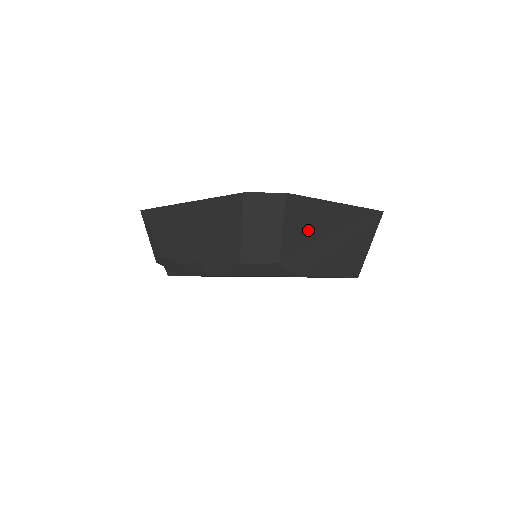
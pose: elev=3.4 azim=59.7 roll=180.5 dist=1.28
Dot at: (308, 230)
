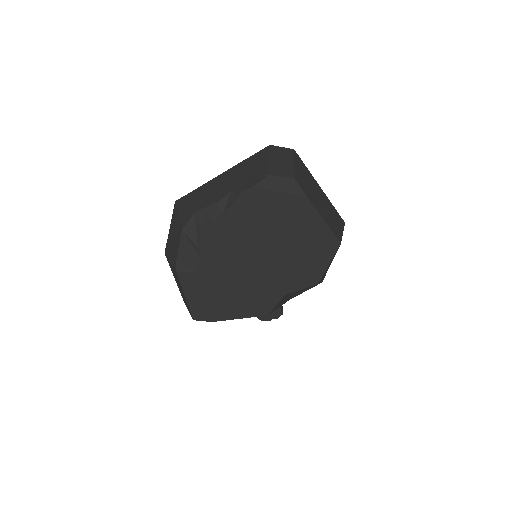
Dot at: (307, 181)
